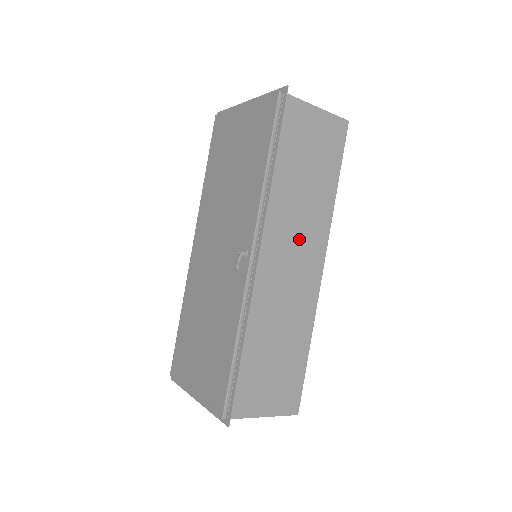
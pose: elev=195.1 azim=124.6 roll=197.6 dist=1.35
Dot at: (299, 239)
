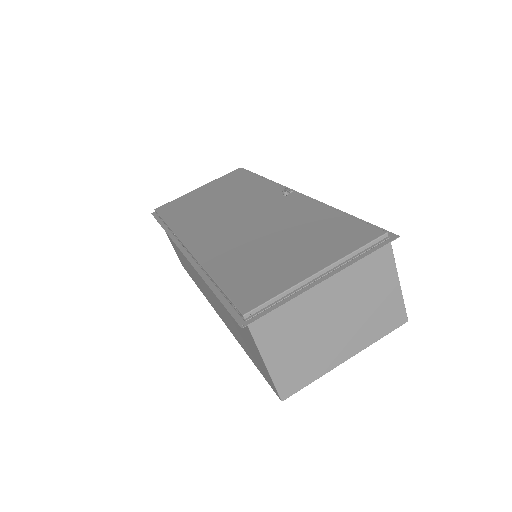
Dot at: occluded
